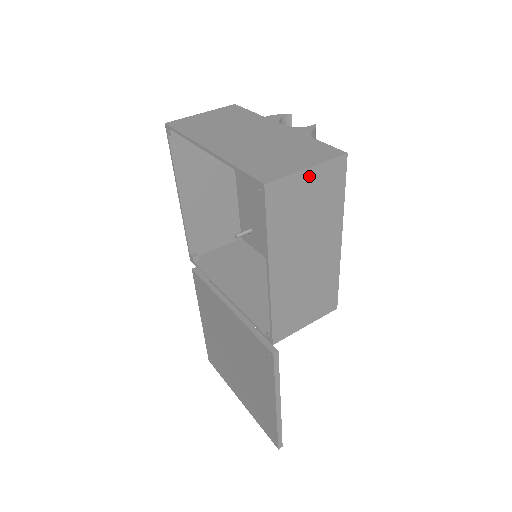
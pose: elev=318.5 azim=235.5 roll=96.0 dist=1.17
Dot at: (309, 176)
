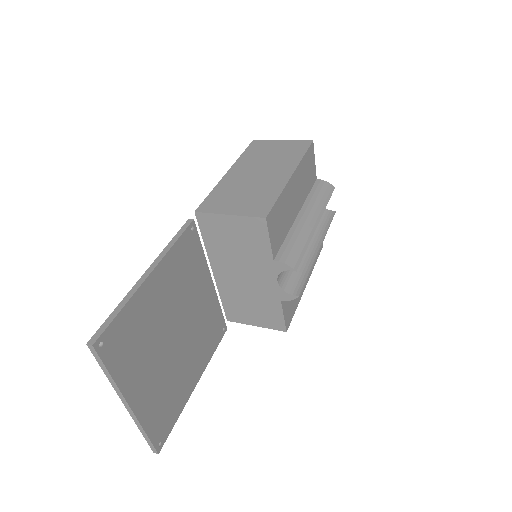
Dot at: (282, 143)
